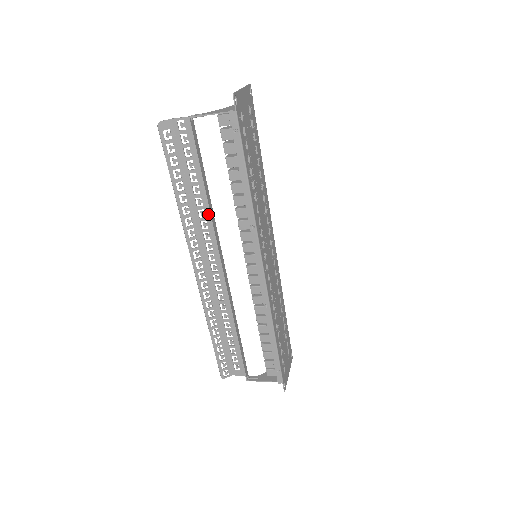
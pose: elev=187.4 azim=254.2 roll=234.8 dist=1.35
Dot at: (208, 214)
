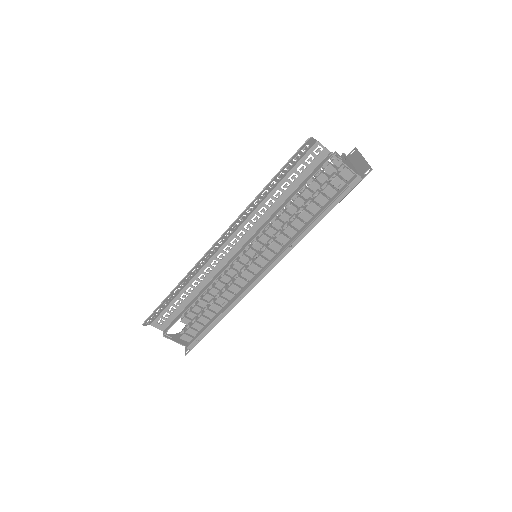
Dot at: (267, 214)
